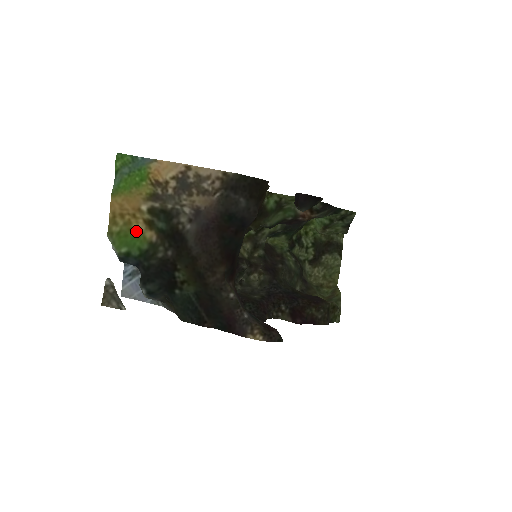
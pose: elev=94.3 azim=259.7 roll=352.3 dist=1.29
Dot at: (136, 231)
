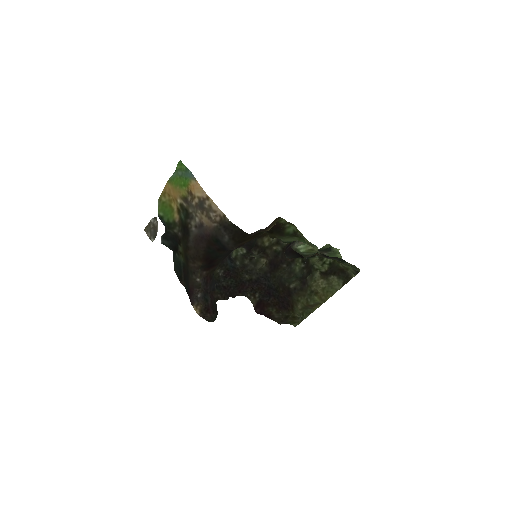
Dot at: (172, 208)
